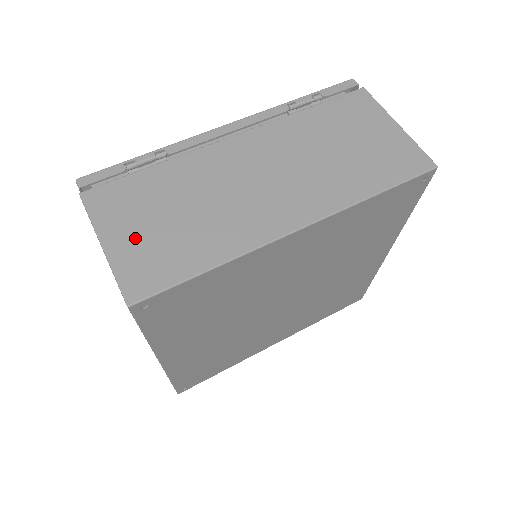
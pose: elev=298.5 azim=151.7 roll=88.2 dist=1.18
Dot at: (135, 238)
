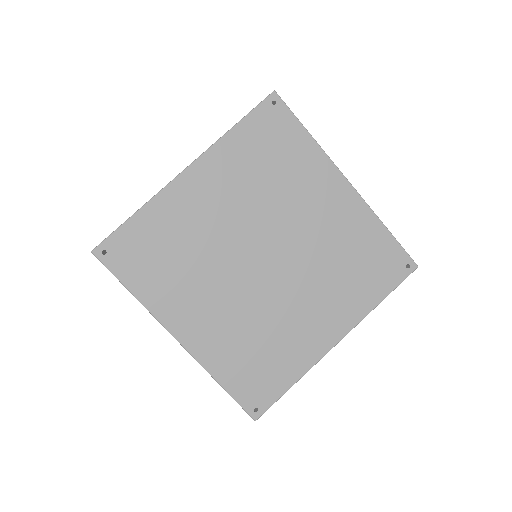
Dot at: occluded
